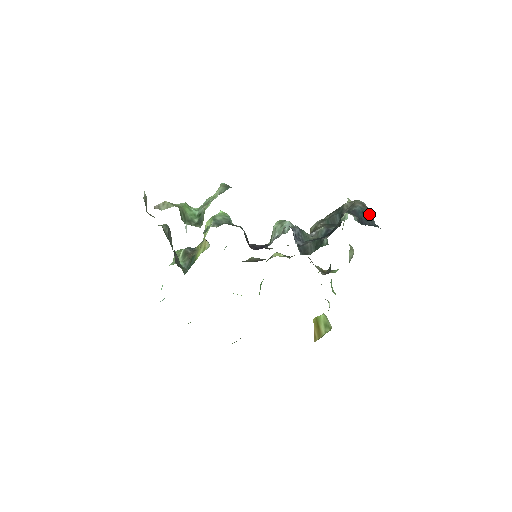
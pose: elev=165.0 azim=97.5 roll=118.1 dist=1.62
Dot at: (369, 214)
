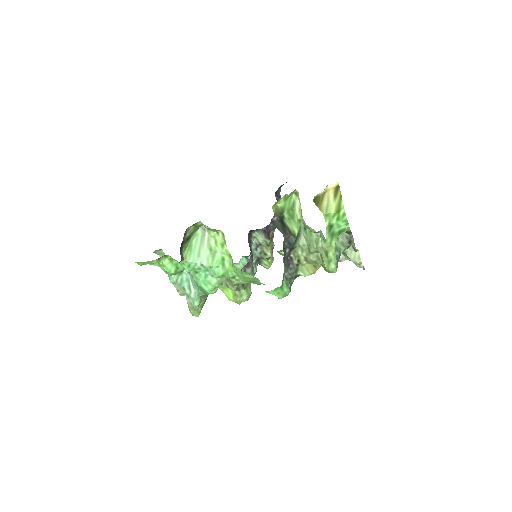
Dot at: occluded
